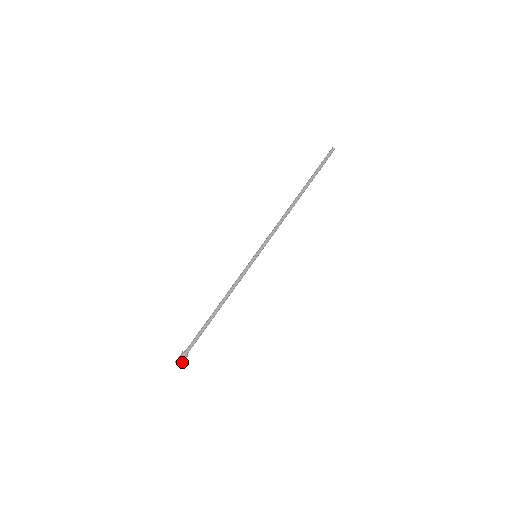
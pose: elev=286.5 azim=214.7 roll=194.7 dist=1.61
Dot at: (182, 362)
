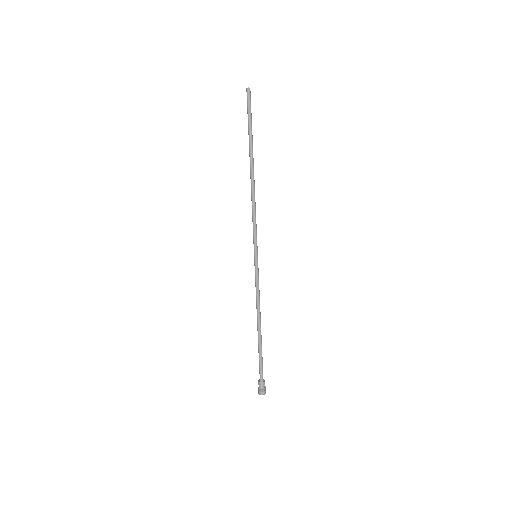
Dot at: (264, 390)
